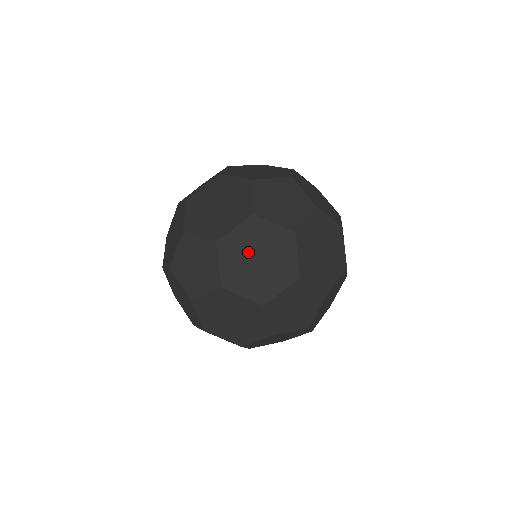
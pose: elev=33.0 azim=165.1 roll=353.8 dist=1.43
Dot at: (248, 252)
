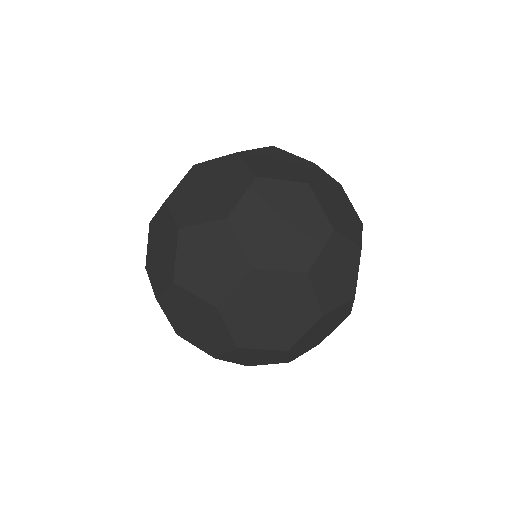
Dot at: (184, 314)
